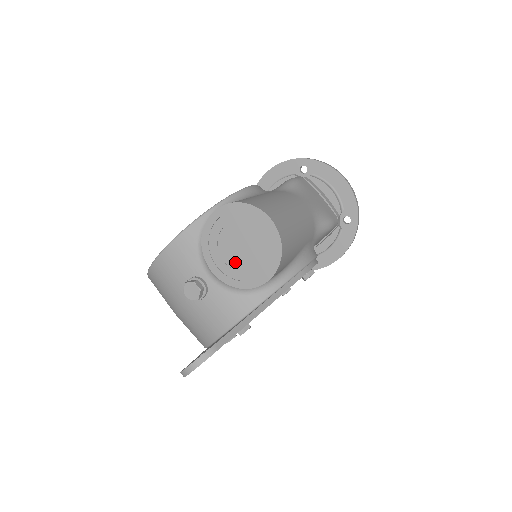
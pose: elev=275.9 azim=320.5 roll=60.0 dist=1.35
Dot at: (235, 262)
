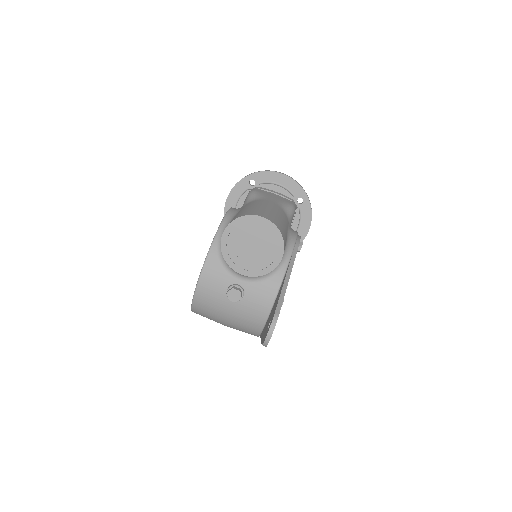
Dot at: (254, 259)
